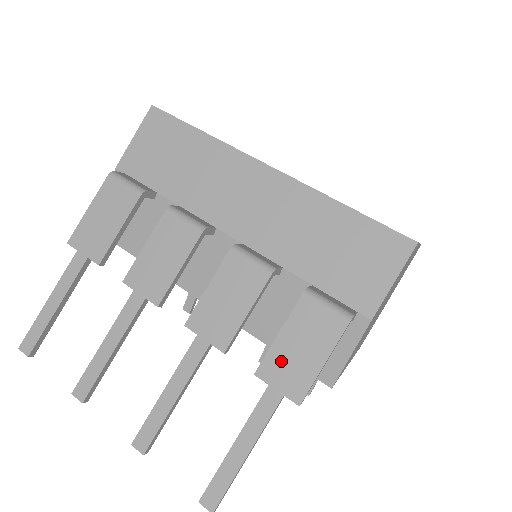
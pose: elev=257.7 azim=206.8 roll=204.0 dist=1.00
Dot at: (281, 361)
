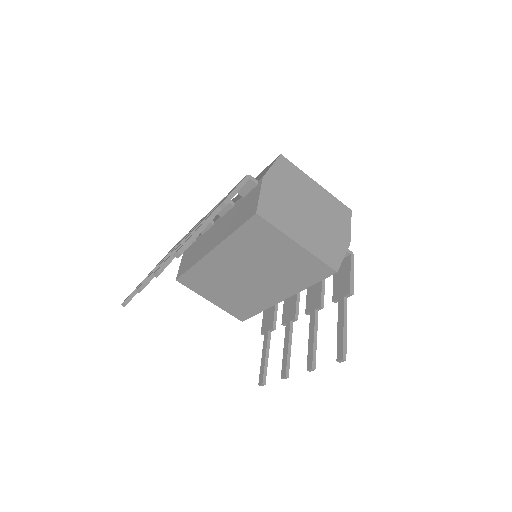
Dot at: occluded
